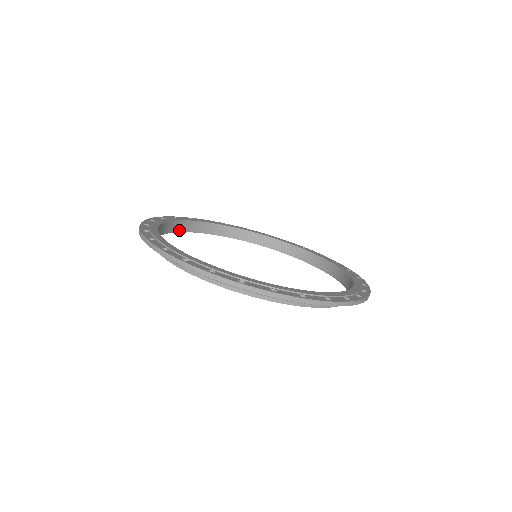
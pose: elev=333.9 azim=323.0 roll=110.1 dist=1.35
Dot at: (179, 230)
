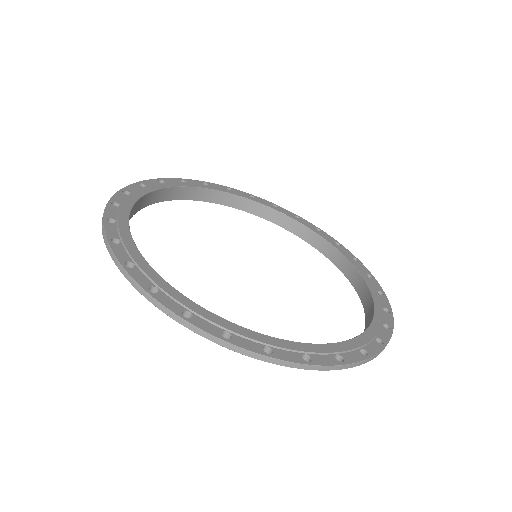
Dot at: (183, 197)
